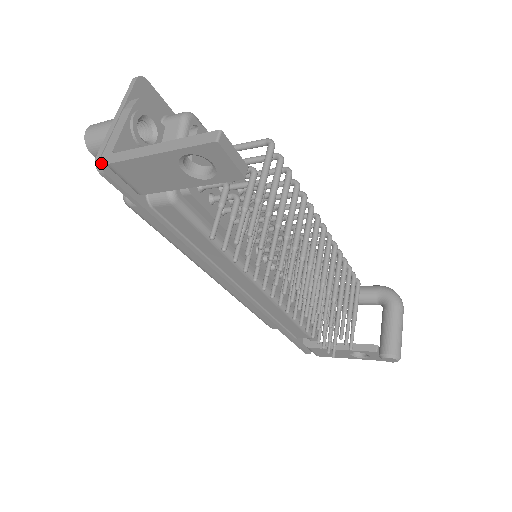
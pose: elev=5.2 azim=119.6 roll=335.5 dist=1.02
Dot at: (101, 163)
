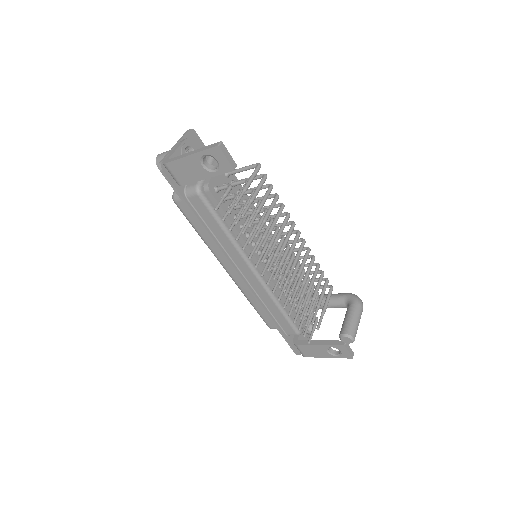
Dot at: (162, 165)
